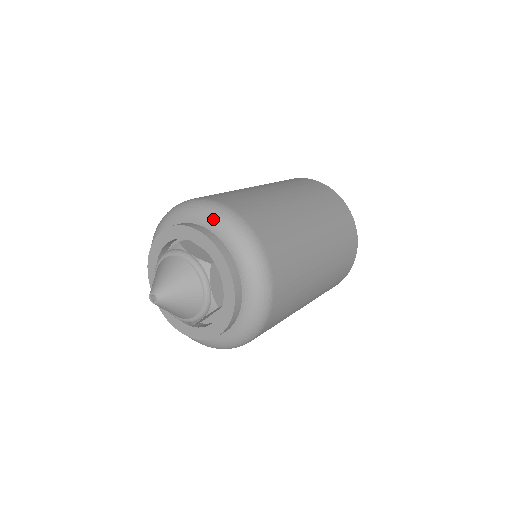
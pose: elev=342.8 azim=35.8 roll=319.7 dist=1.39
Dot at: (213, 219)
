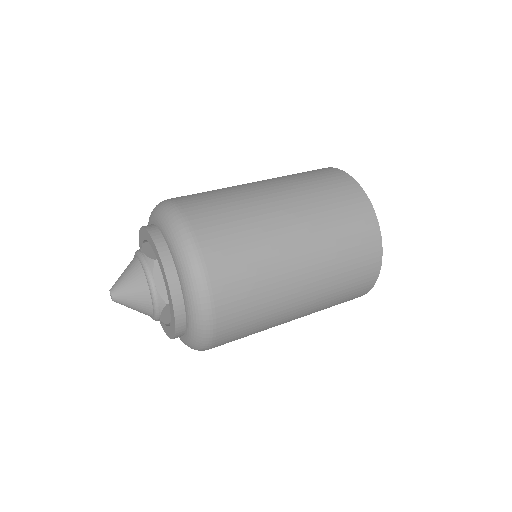
Dot at: (184, 275)
